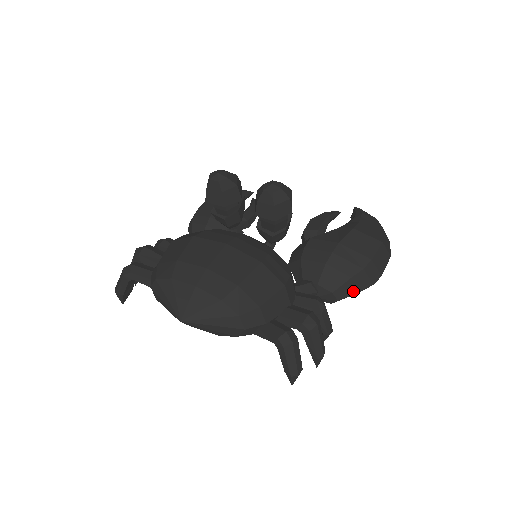
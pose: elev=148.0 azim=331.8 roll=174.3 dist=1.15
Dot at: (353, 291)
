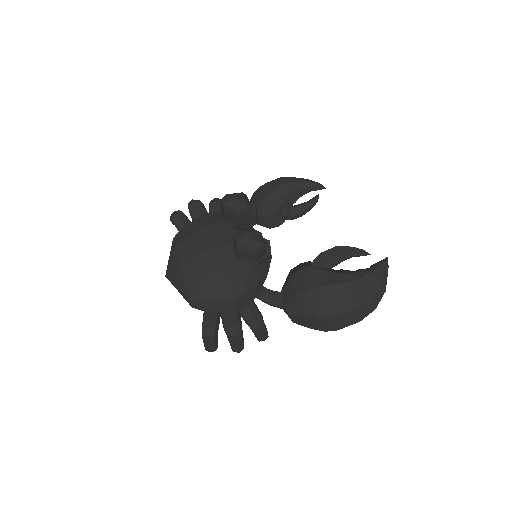
Dot at: (306, 325)
